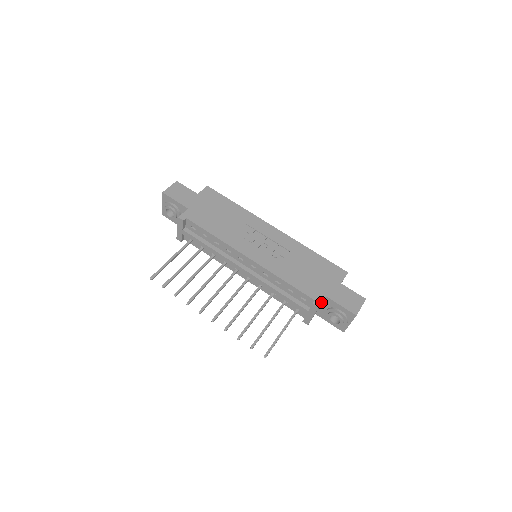
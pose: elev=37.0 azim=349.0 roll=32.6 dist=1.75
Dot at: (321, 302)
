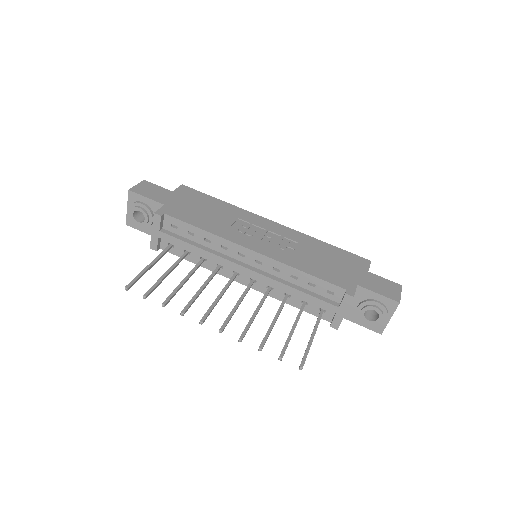
Dot at: (354, 291)
